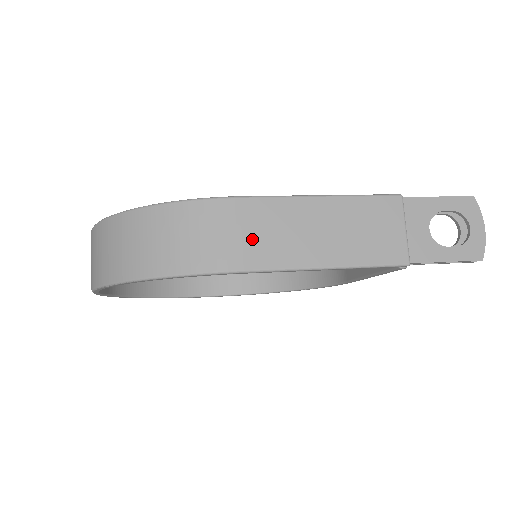
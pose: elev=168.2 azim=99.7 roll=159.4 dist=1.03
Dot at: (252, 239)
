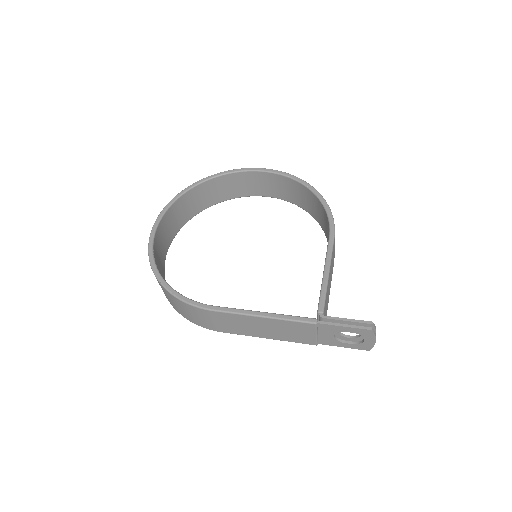
Dot at: (222, 324)
